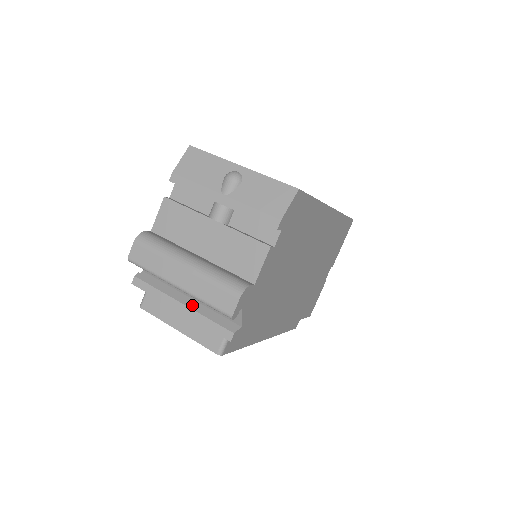
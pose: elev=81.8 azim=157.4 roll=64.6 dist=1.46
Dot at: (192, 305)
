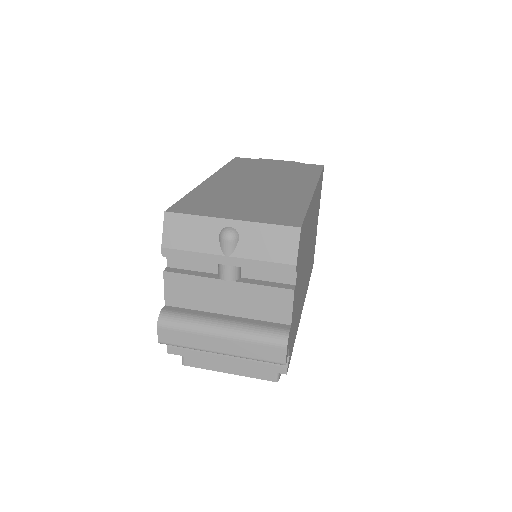
Dot at: occluded
